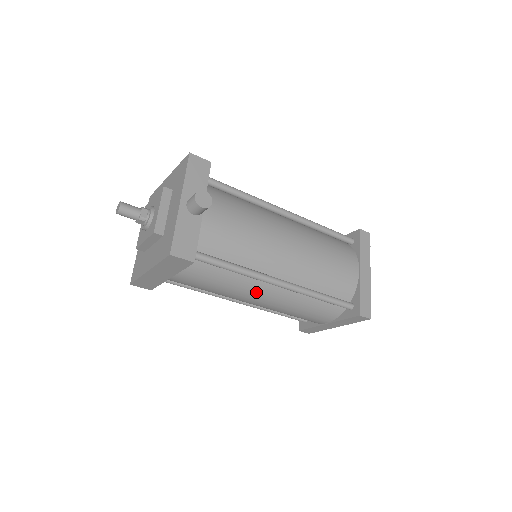
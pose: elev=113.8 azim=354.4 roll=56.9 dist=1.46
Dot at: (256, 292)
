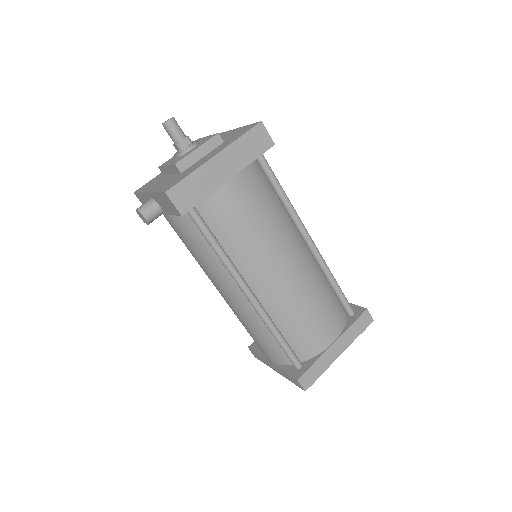
Dot at: (291, 245)
